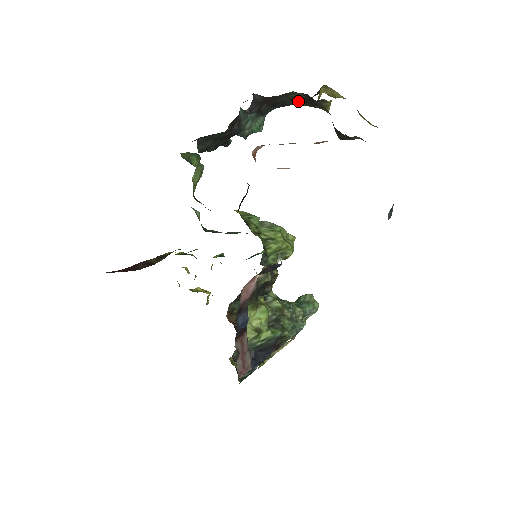
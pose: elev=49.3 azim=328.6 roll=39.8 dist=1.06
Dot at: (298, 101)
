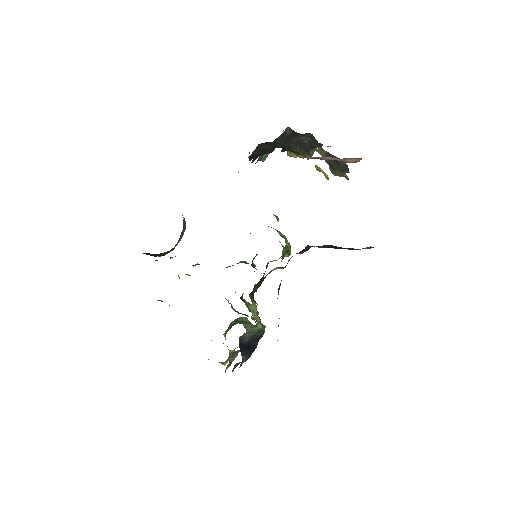
Dot at: (298, 145)
